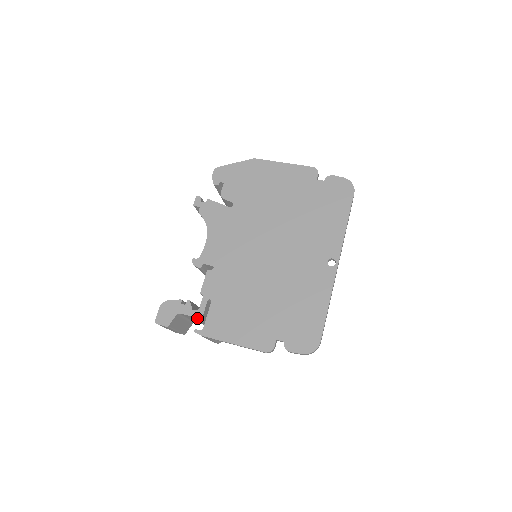
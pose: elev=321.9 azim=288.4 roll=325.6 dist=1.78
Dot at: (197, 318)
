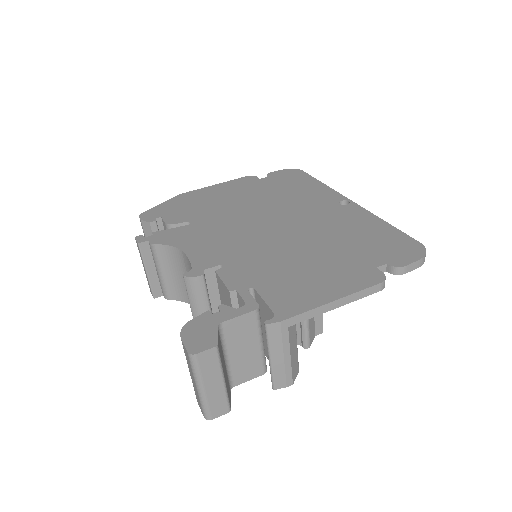
Dot at: (251, 319)
